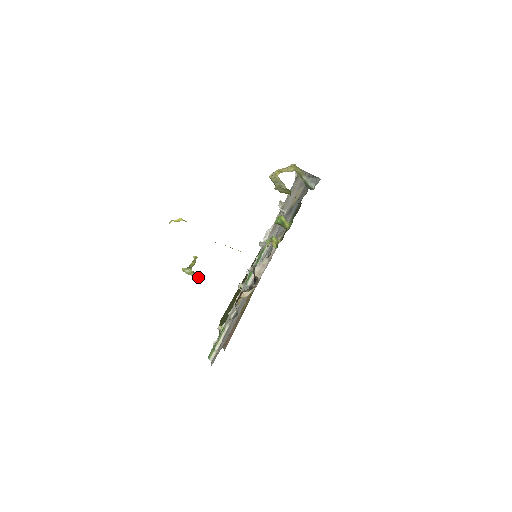
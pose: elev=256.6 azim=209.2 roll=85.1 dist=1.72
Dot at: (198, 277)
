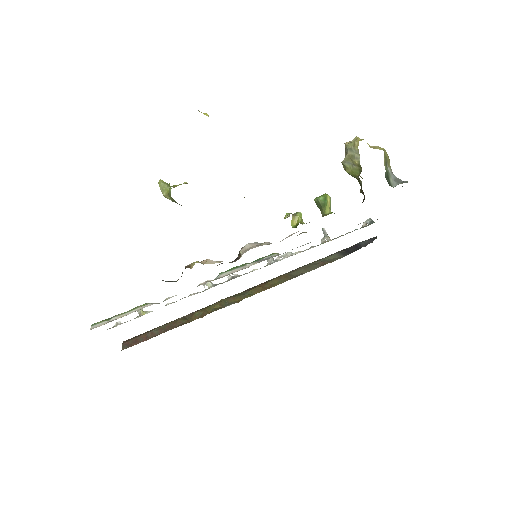
Dot at: (170, 195)
